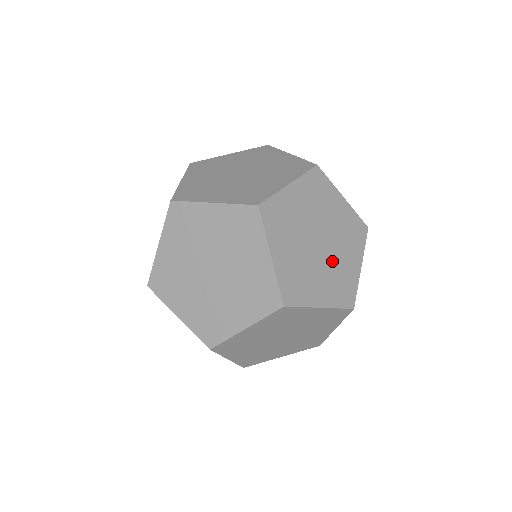
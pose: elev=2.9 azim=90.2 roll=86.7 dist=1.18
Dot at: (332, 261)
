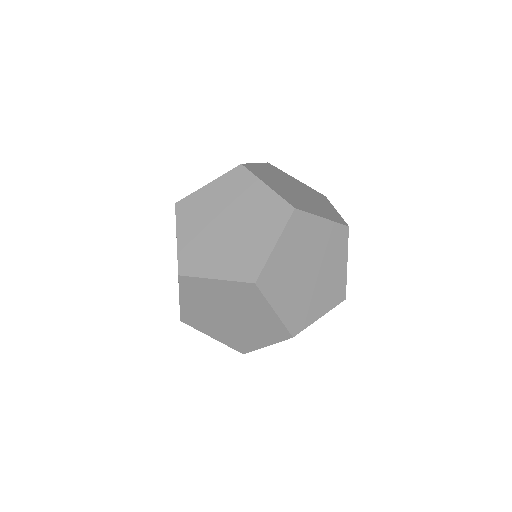
Dot at: occluded
